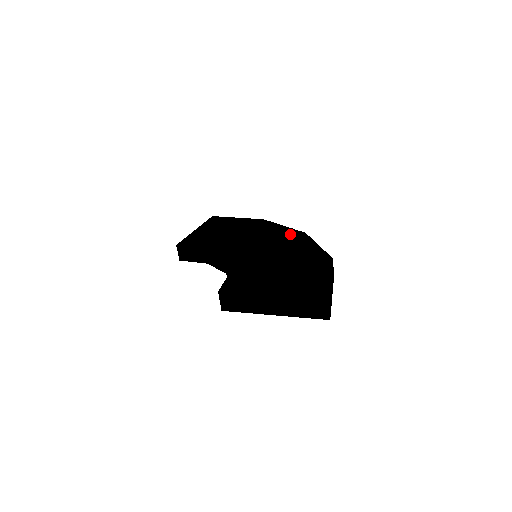
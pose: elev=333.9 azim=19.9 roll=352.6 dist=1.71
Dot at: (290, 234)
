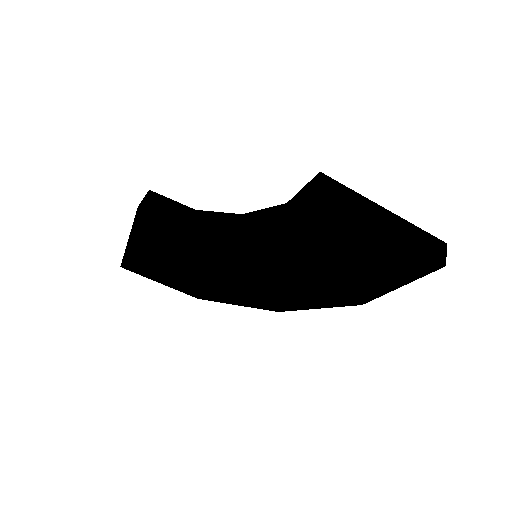
Dot at: occluded
